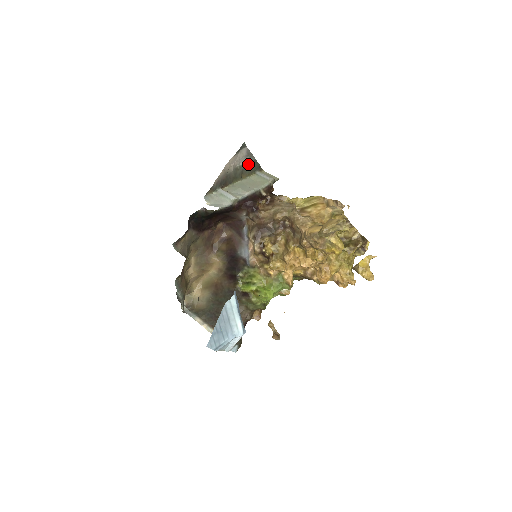
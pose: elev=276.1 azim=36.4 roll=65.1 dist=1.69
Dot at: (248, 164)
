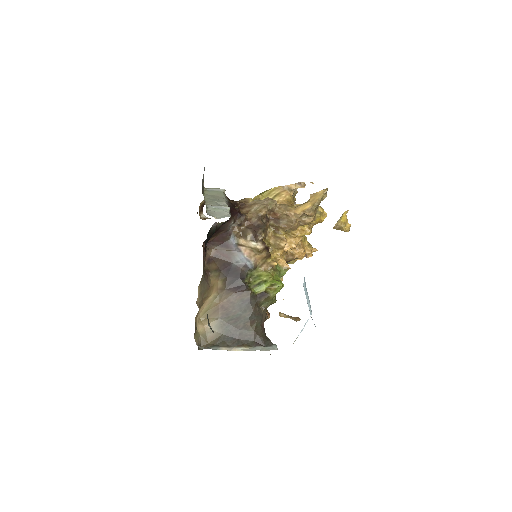
Dot at: (203, 181)
